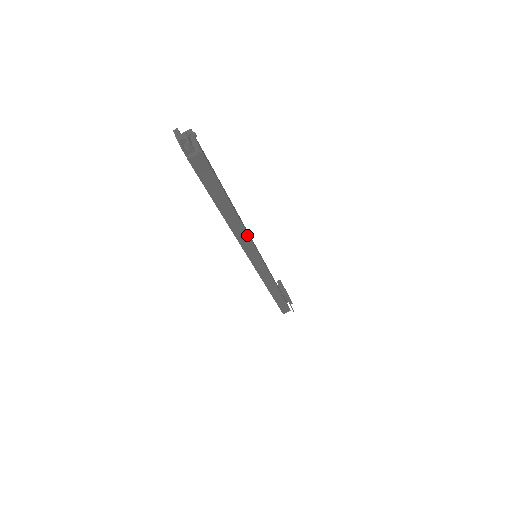
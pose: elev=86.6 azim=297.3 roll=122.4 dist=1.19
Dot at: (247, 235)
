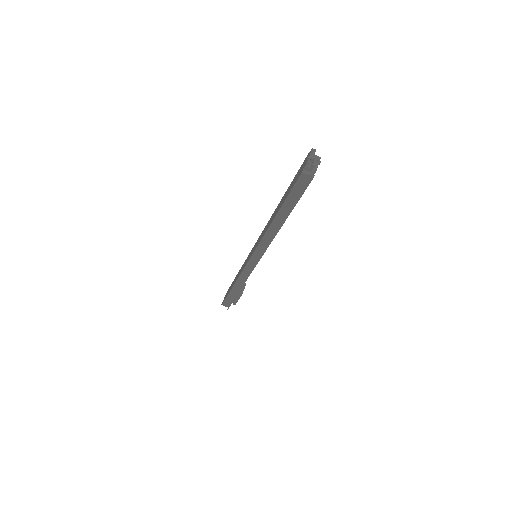
Dot at: (271, 241)
